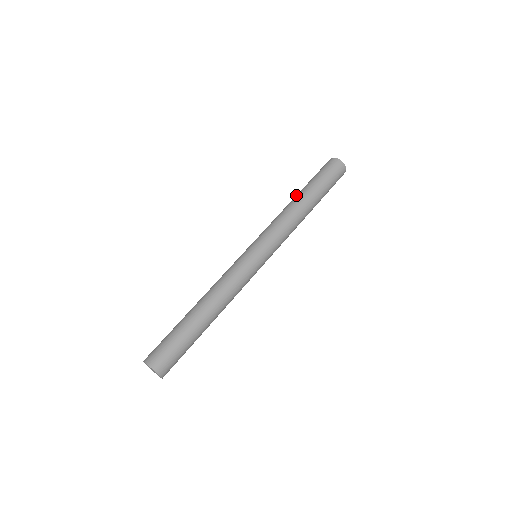
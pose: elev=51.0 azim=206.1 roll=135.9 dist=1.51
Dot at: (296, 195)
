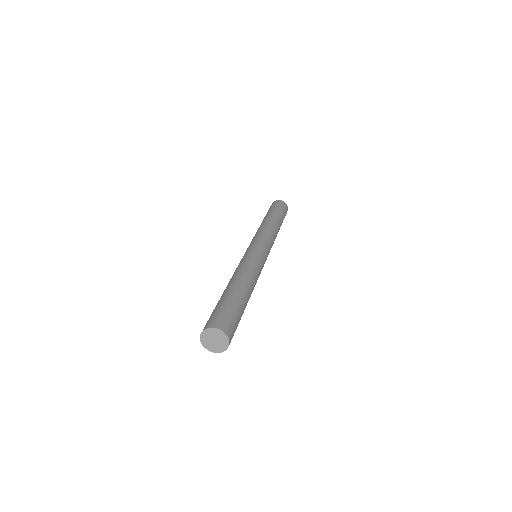
Dot at: occluded
